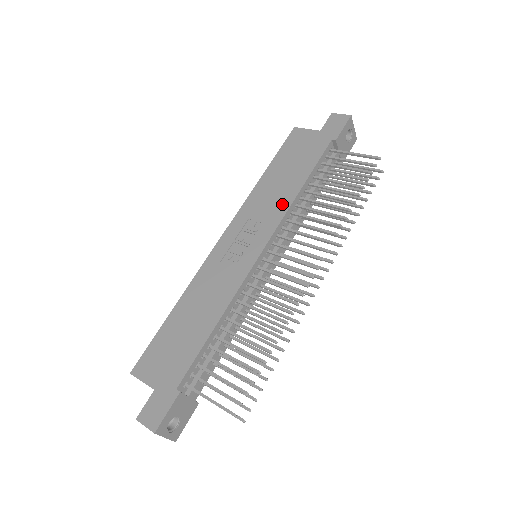
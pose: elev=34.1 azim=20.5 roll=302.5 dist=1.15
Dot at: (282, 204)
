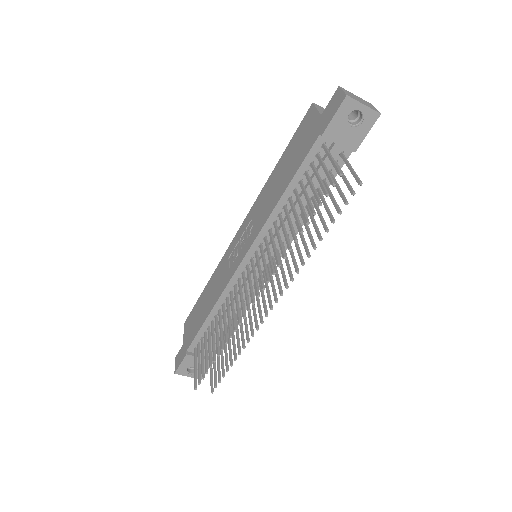
Dot at: (267, 212)
